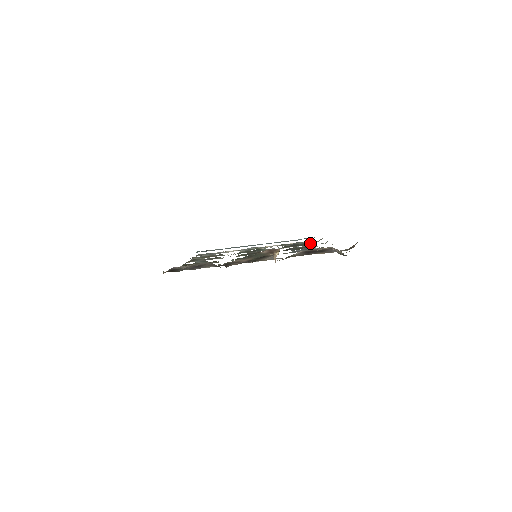
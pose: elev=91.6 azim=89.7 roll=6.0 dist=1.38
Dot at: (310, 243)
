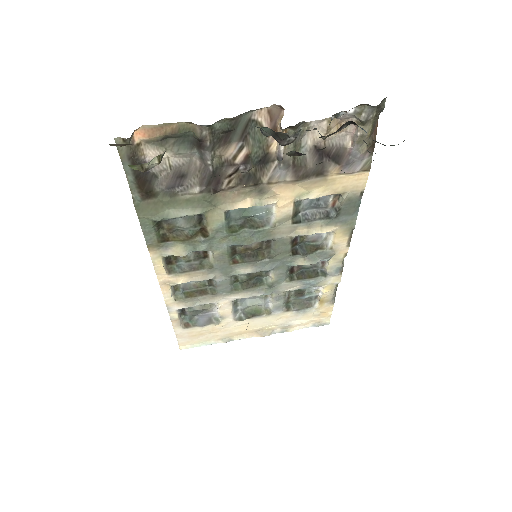
Dot at: (323, 261)
